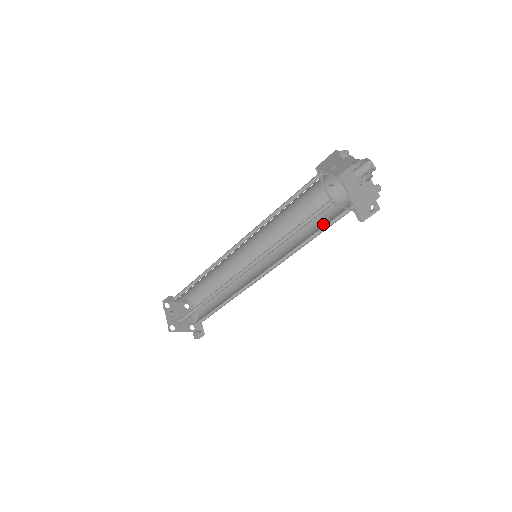
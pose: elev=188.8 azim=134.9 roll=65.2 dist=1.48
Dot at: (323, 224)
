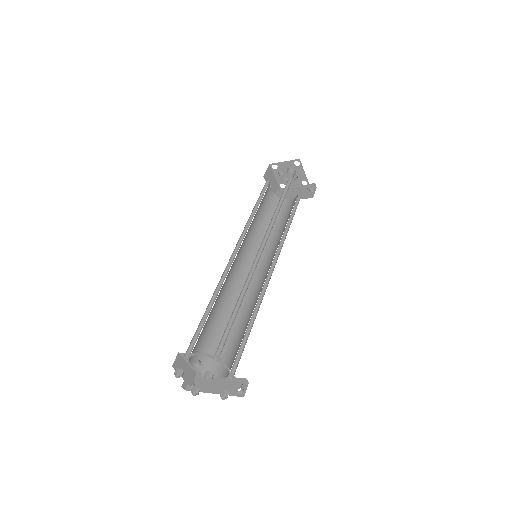
Dot at: (289, 214)
